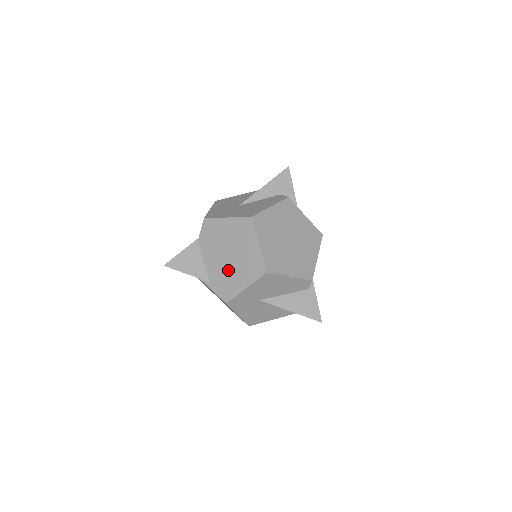
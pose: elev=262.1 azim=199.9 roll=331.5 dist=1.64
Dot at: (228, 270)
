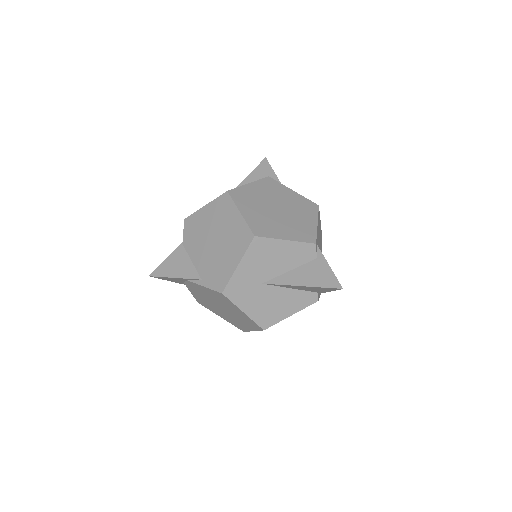
Dot at: (216, 256)
